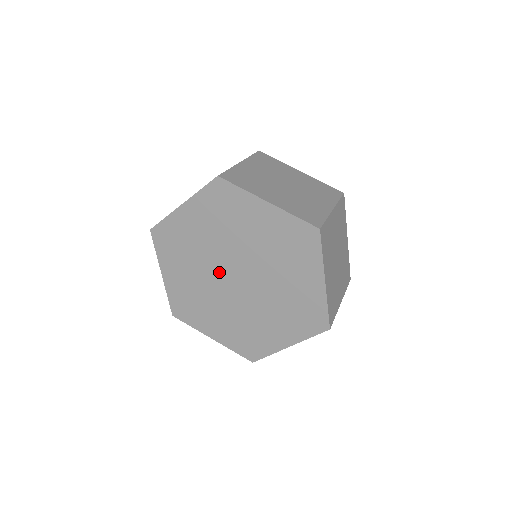
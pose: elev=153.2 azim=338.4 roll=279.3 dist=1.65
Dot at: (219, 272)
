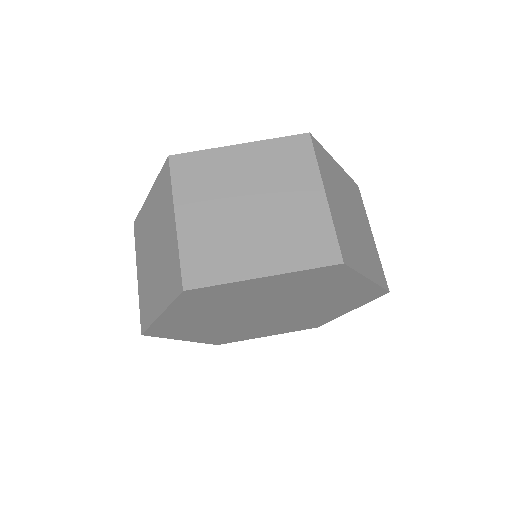
Dot at: (249, 312)
